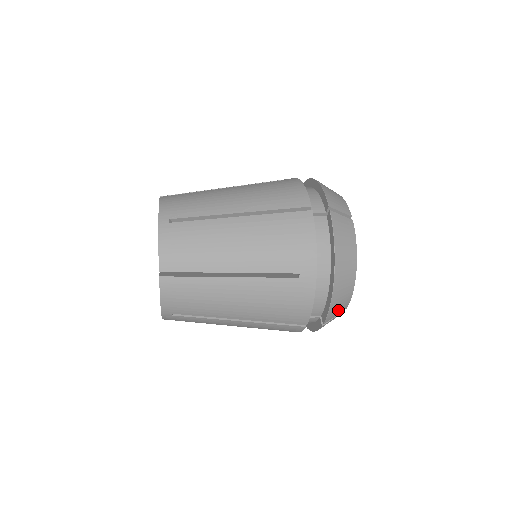
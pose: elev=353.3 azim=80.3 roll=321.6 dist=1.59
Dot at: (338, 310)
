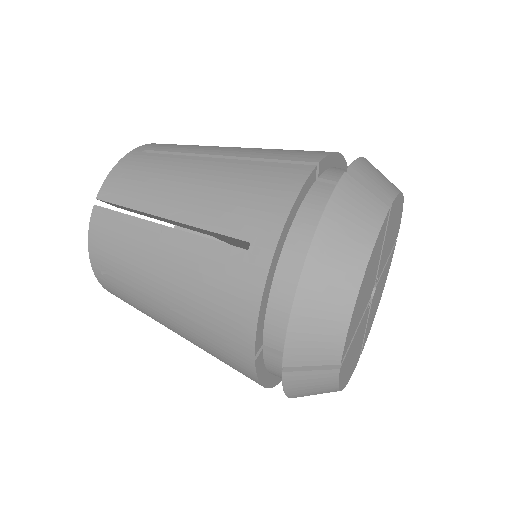
Dot at: occluded
